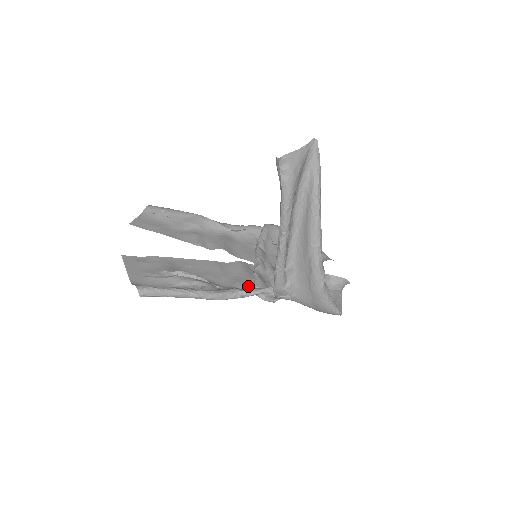
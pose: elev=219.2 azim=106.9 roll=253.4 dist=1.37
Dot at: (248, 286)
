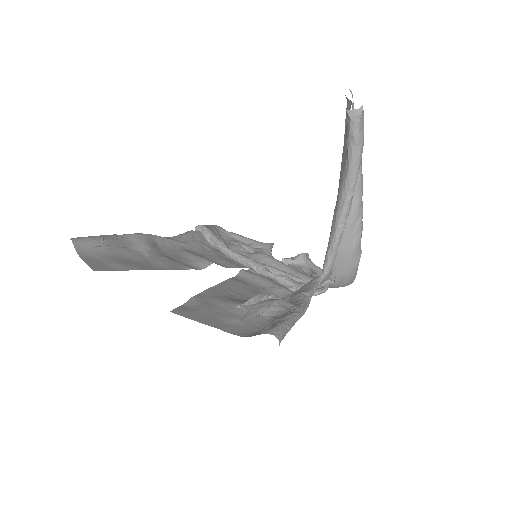
Dot at: (294, 288)
